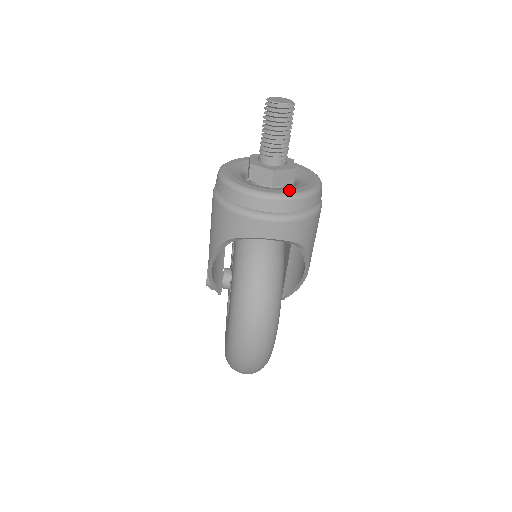
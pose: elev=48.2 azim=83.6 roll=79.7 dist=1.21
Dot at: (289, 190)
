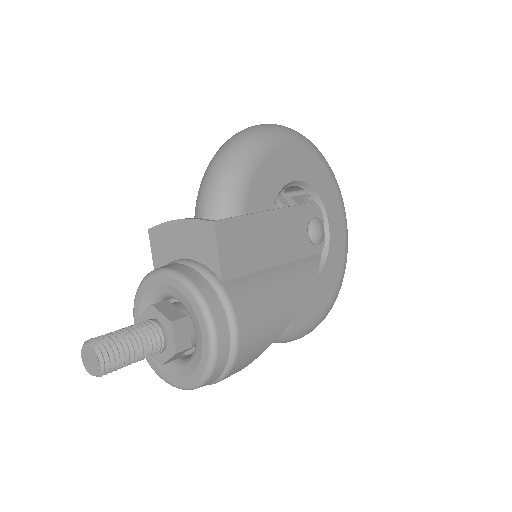
Dot at: (187, 379)
